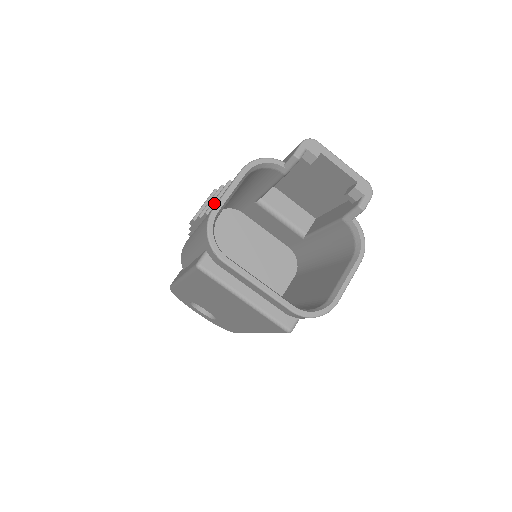
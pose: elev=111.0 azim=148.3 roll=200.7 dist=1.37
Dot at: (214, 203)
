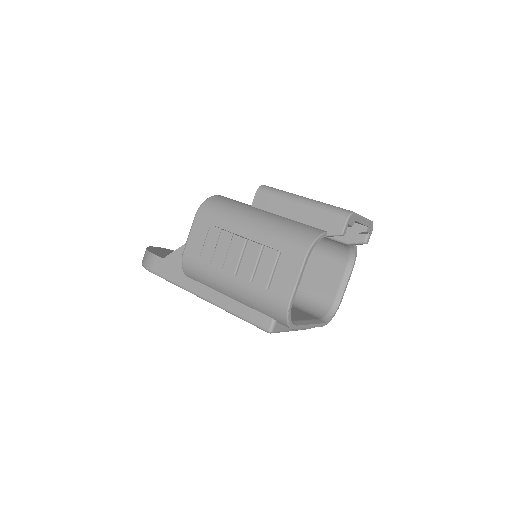
Dot at: (272, 277)
